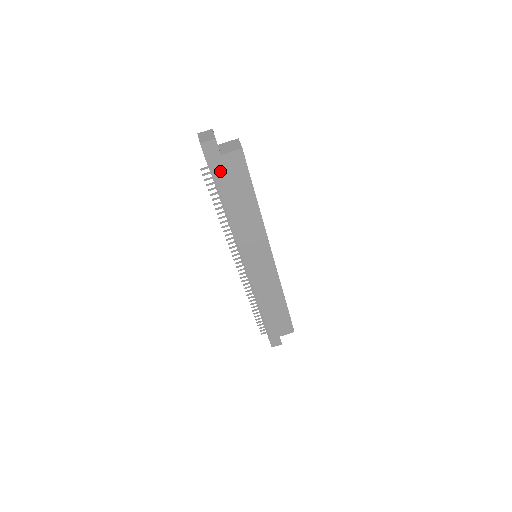
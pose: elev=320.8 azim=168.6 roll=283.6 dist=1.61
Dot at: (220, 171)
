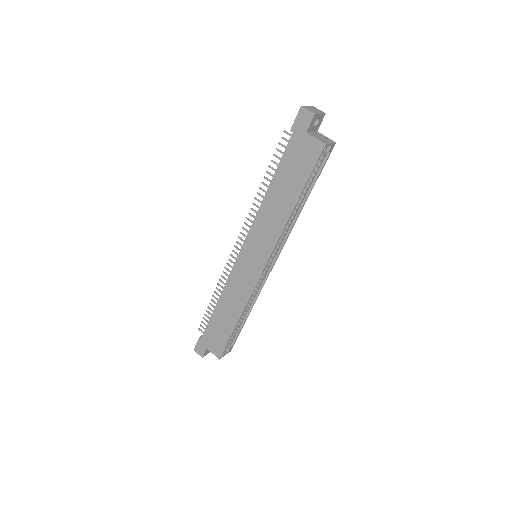
Dot at: (294, 146)
